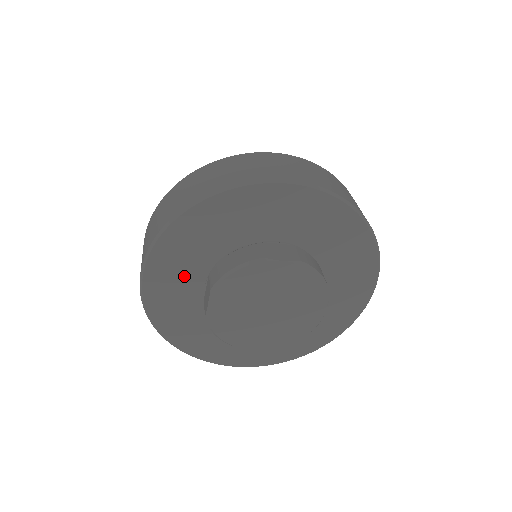
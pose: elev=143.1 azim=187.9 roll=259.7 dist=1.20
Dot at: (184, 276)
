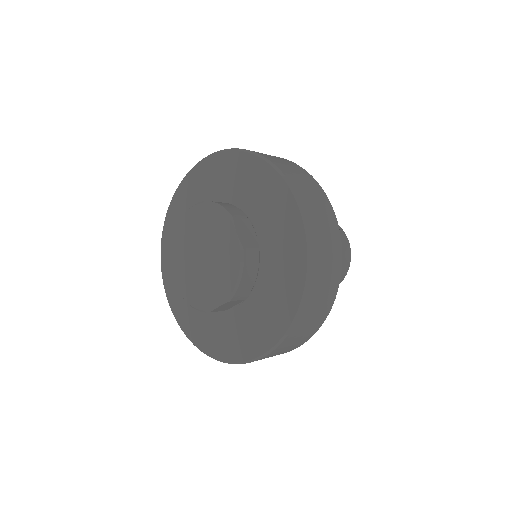
Dot at: (207, 191)
